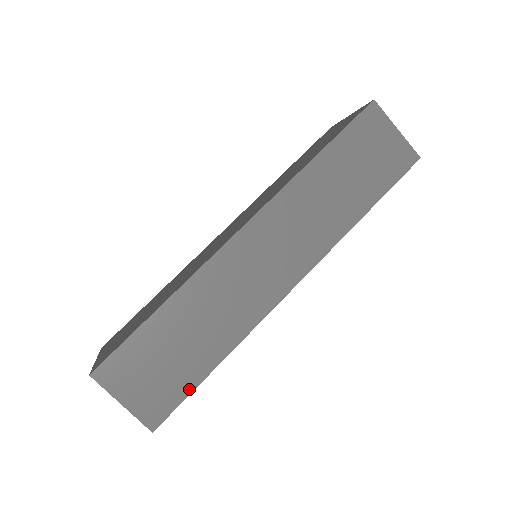
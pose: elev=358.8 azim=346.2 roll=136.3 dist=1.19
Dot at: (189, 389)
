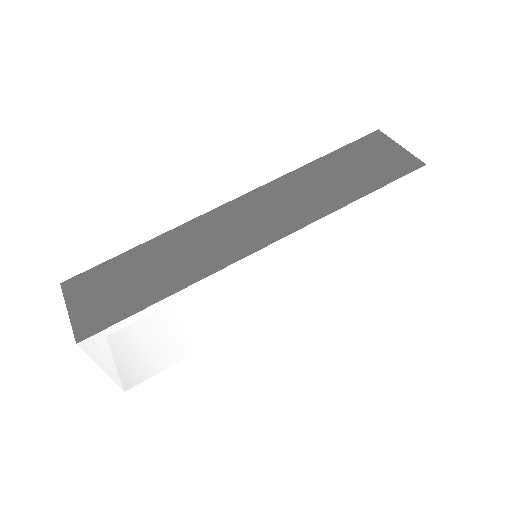
Dot at: (128, 313)
